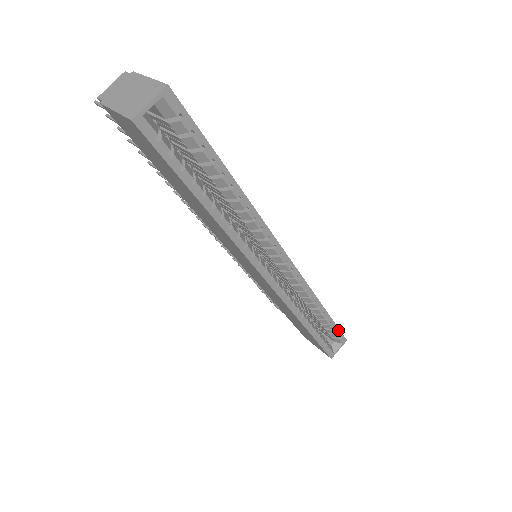
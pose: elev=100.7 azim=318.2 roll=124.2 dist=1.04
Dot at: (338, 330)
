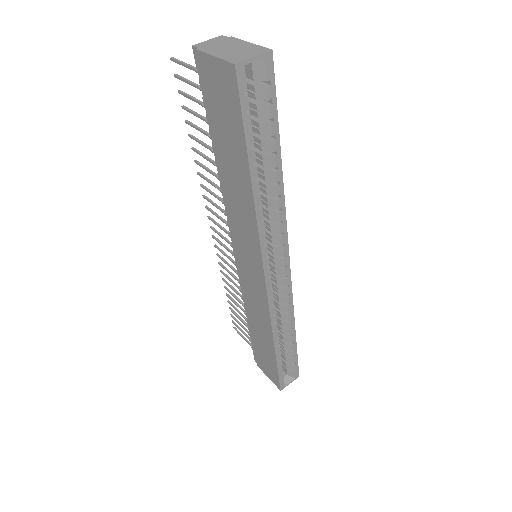
Dot at: (297, 361)
